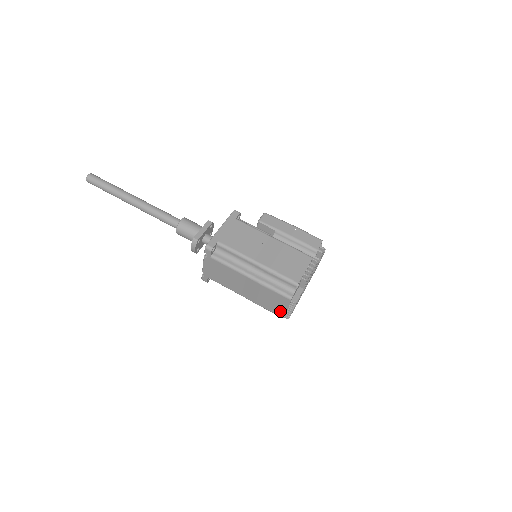
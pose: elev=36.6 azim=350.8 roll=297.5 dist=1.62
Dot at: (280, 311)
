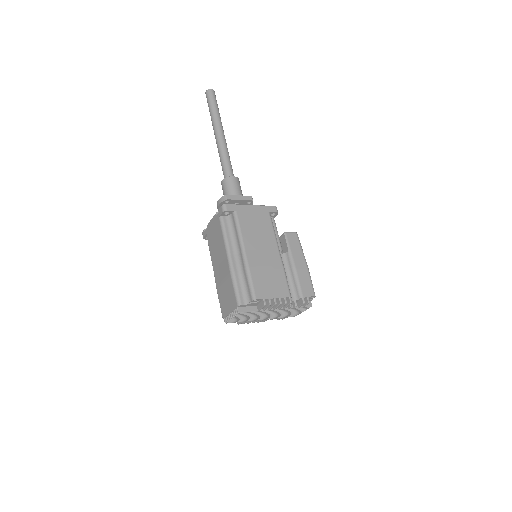
Dot at: (225, 310)
